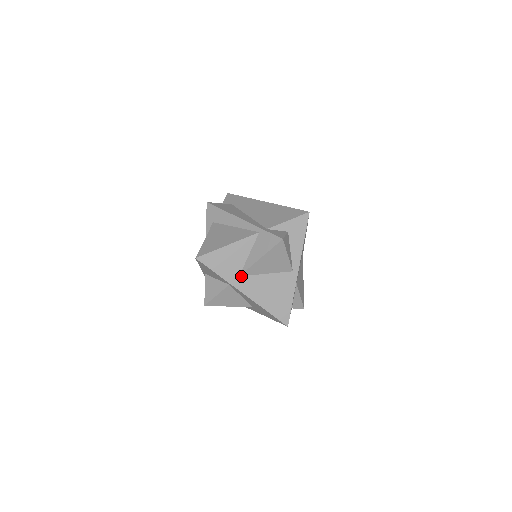
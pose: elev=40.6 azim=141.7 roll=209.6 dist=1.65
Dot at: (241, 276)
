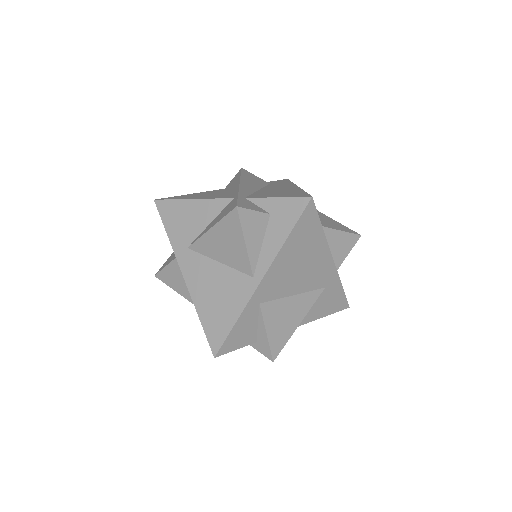
Dot at: (190, 249)
